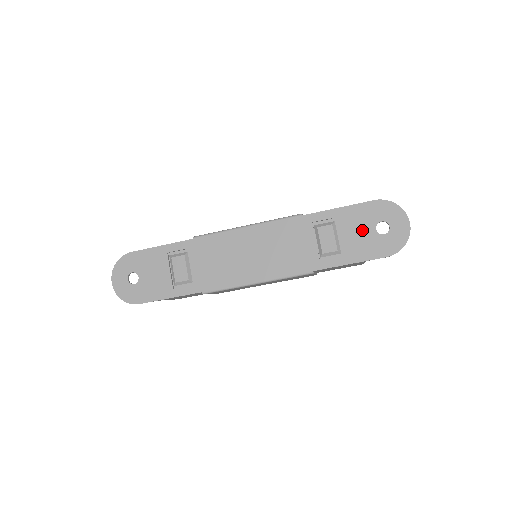
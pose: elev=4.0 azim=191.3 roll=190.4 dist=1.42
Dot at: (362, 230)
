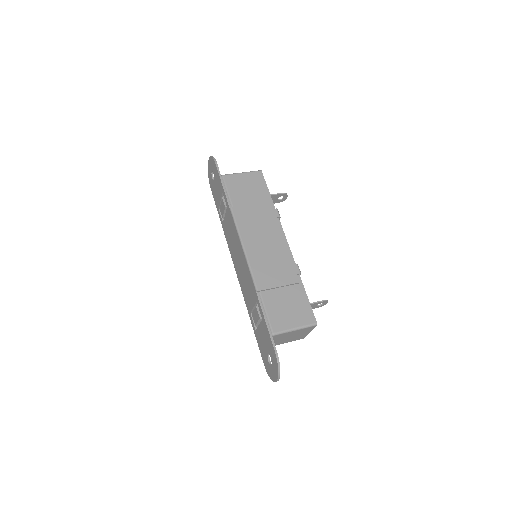
Dot at: (265, 343)
